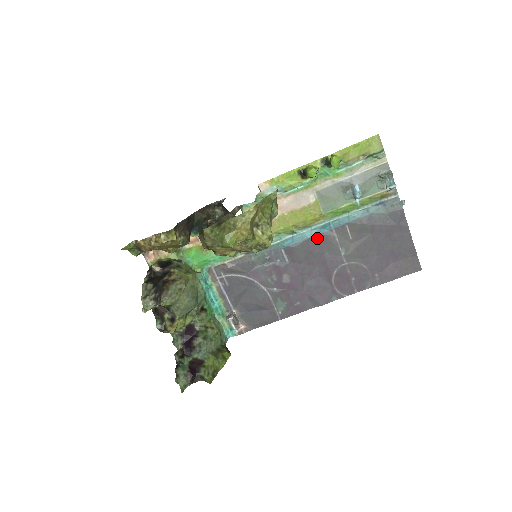
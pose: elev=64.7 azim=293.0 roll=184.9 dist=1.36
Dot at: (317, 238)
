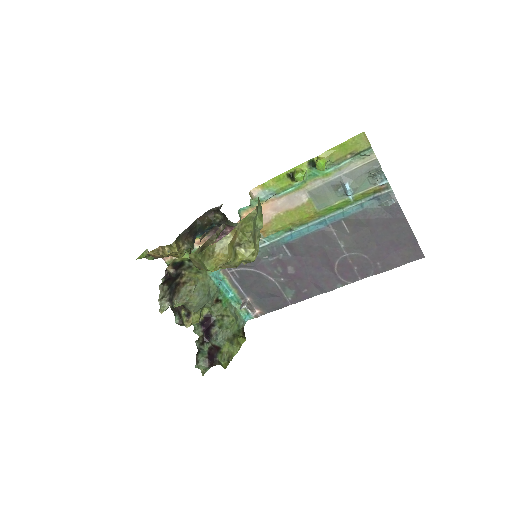
Dot at: (315, 234)
